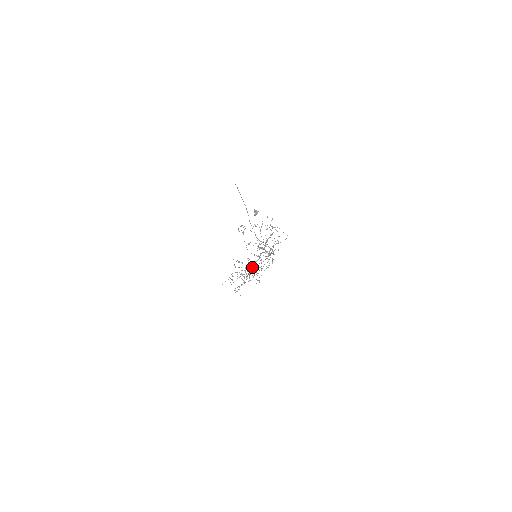
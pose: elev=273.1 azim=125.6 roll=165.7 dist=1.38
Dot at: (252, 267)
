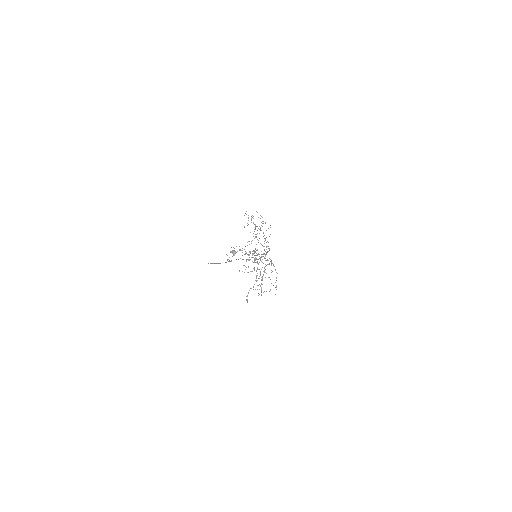
Dot at: occluded
